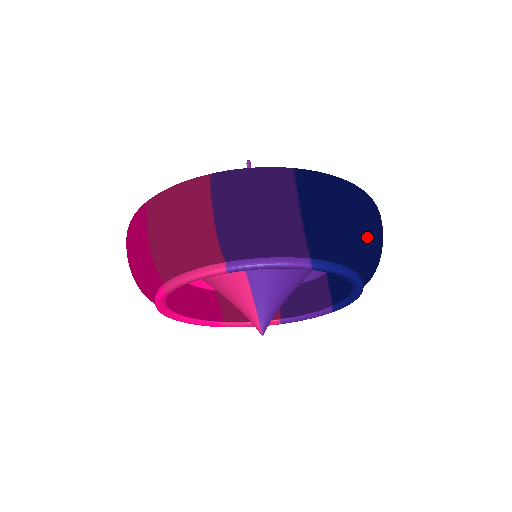
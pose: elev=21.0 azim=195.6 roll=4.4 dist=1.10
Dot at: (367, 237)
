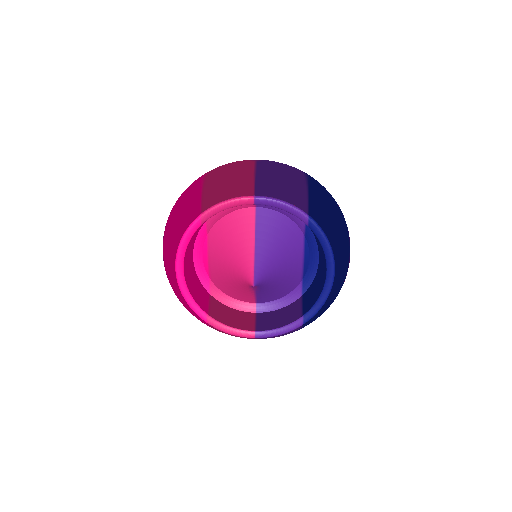
Dot at: (343, 230)
